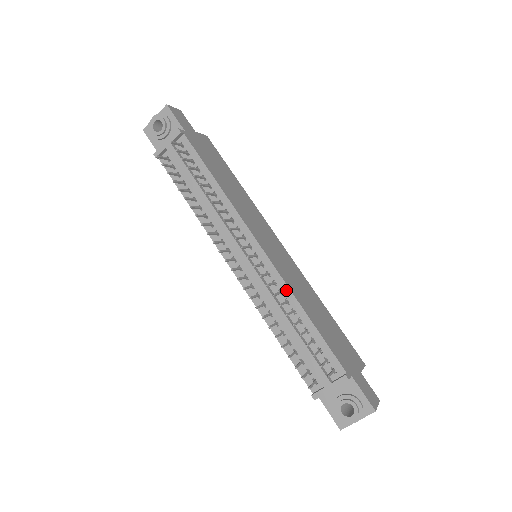
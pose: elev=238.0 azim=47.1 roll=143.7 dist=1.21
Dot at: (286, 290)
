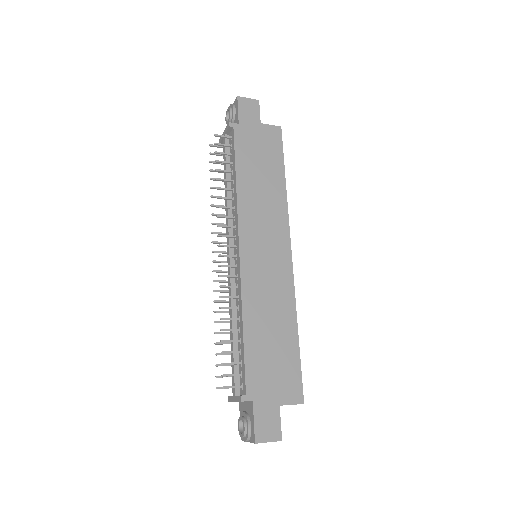
Dot at: (240, 297)
